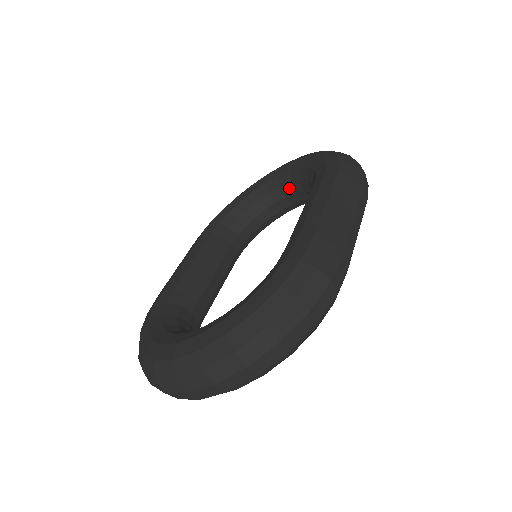
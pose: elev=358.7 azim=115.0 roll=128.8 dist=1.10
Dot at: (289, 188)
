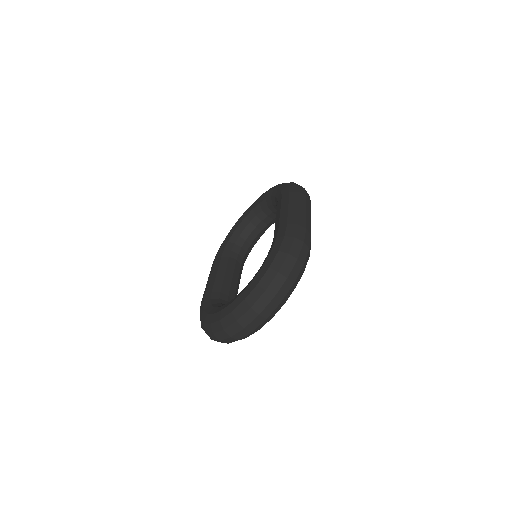
Dot at: (262, 214)
